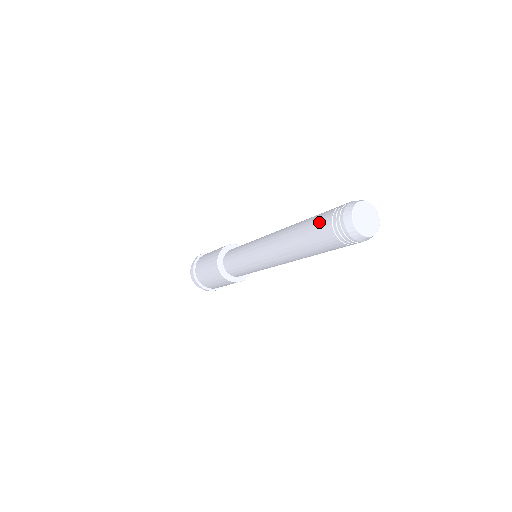
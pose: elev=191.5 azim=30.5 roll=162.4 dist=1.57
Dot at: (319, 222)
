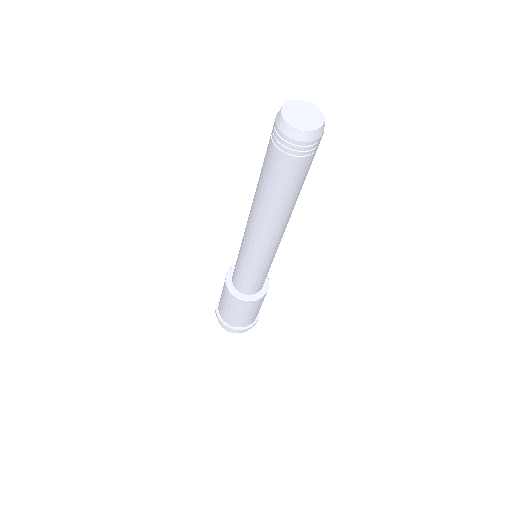
Dot at: occluded
